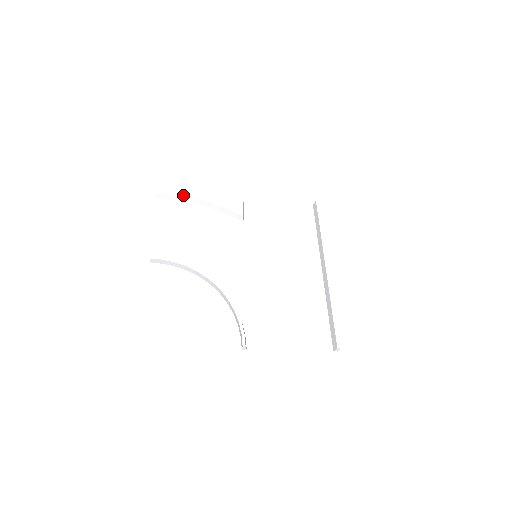
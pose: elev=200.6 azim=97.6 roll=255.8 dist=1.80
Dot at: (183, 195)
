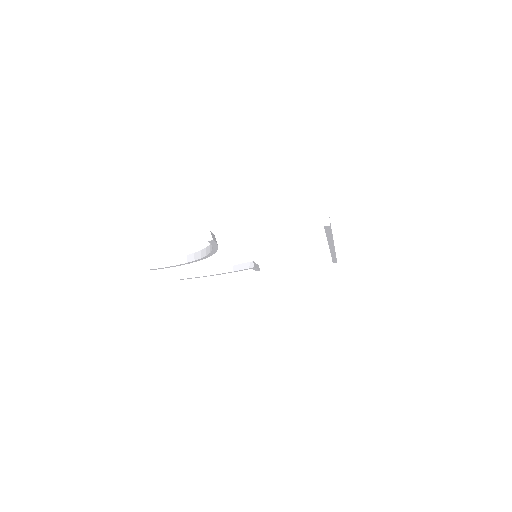
Dot at: (202, 271)
